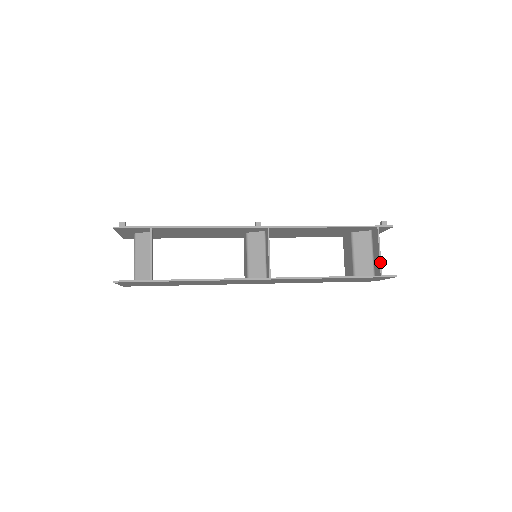
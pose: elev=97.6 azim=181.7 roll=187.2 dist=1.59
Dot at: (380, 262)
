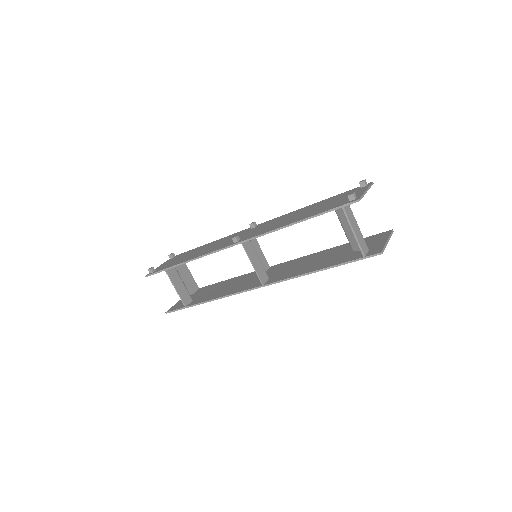
Dot at: (358, 244)
